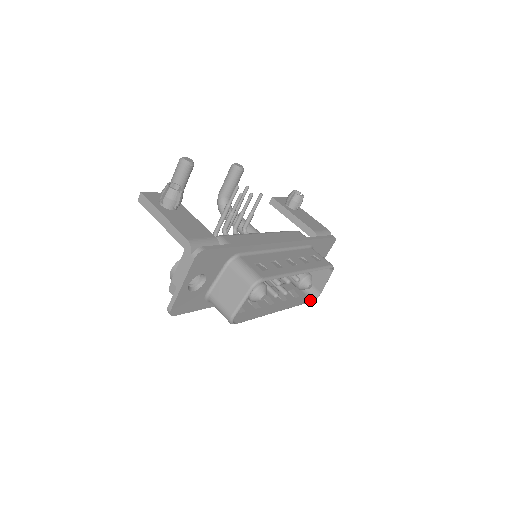
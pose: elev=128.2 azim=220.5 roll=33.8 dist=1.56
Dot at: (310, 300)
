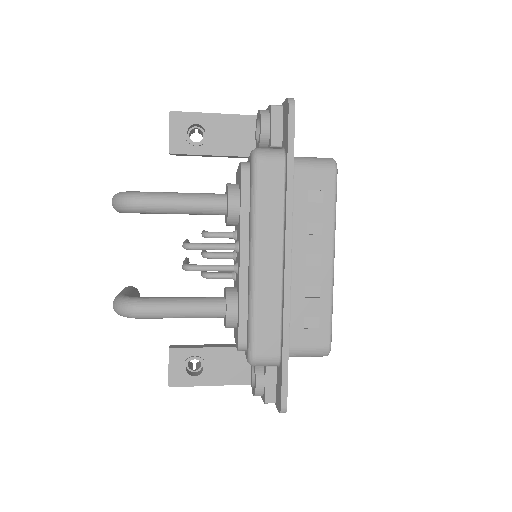
Dot at: (328, 341)
